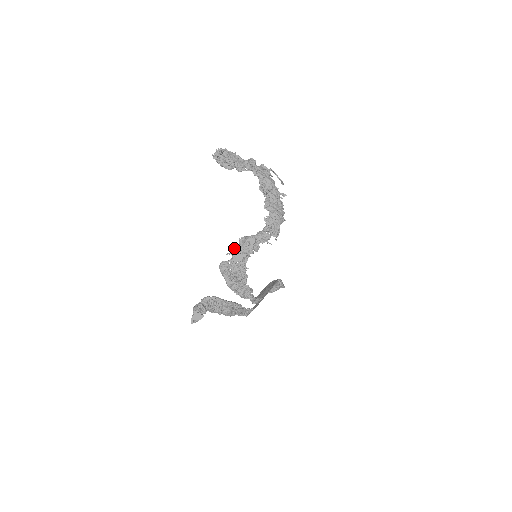
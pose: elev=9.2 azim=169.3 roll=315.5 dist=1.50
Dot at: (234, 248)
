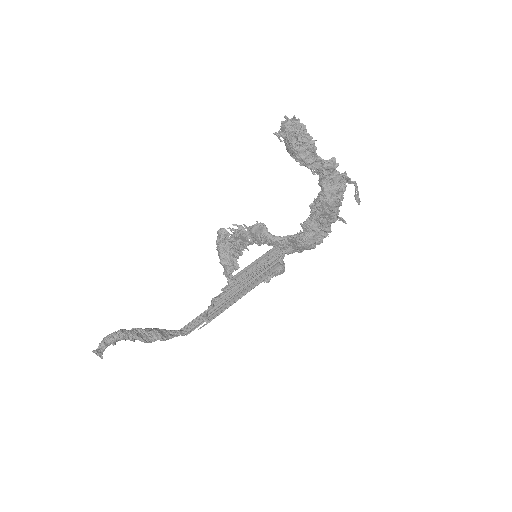
Dot at: (245, 225)
